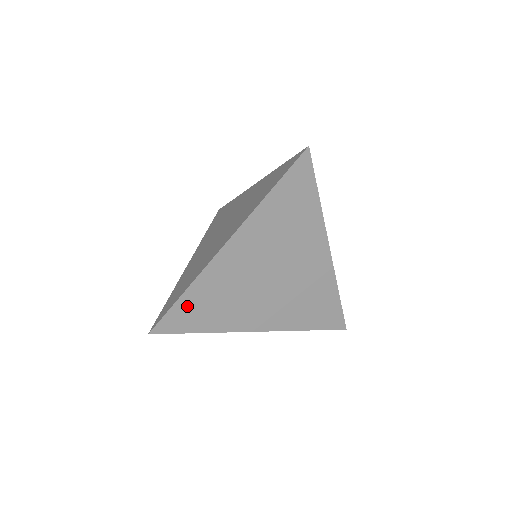
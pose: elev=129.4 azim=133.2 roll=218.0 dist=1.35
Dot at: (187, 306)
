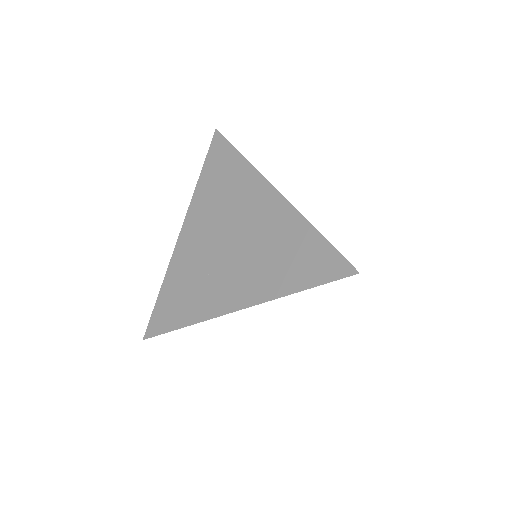
Dot at: occluded
